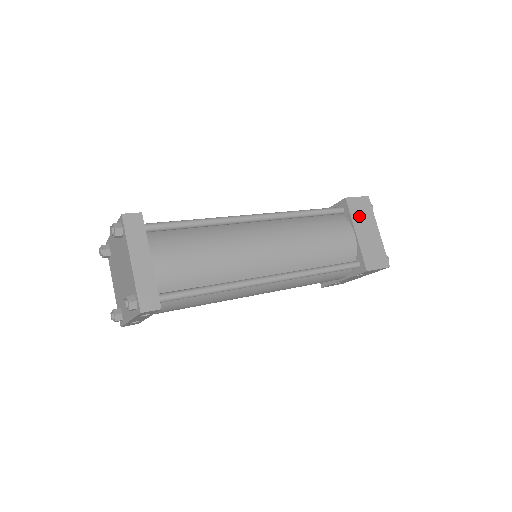
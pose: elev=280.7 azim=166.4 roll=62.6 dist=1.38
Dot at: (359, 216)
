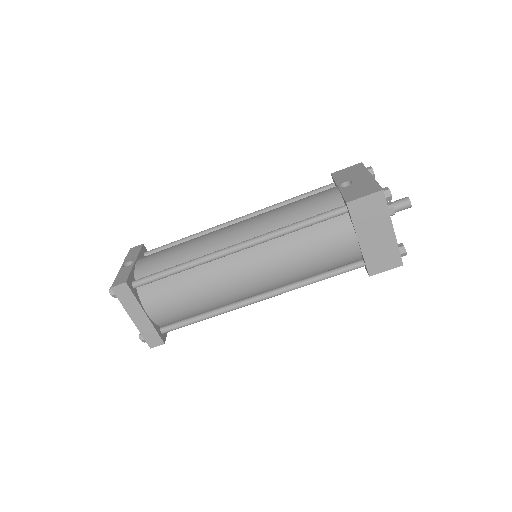
Dot at: (365, 219)
